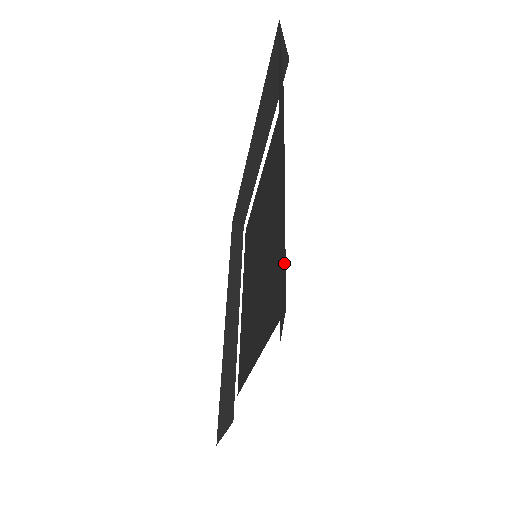
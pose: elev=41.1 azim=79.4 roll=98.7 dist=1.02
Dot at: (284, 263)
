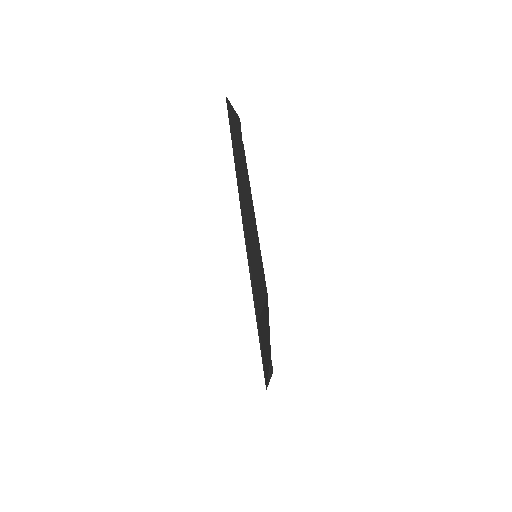
Dot at: occluded
